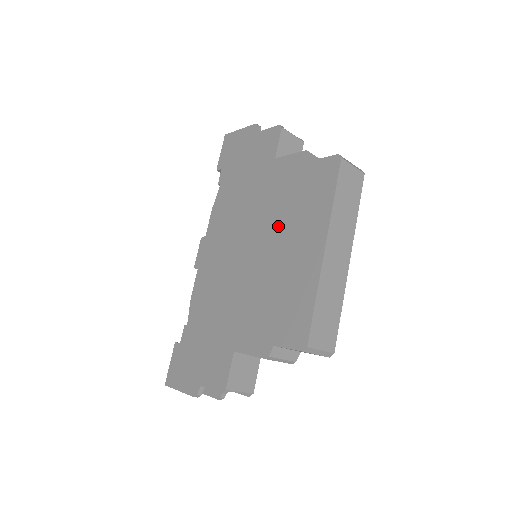
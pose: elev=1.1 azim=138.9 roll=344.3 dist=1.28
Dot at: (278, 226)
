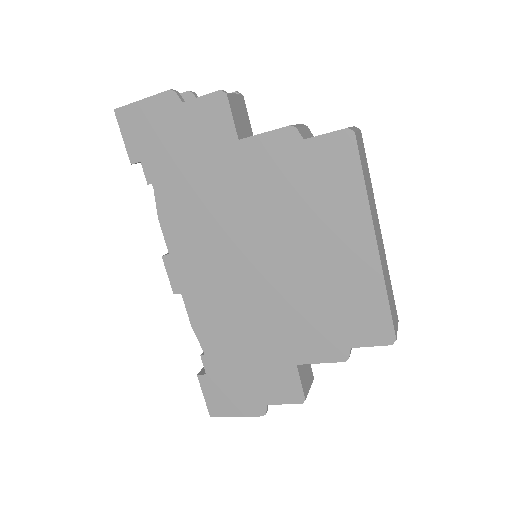
Dot at: (292, 226)
